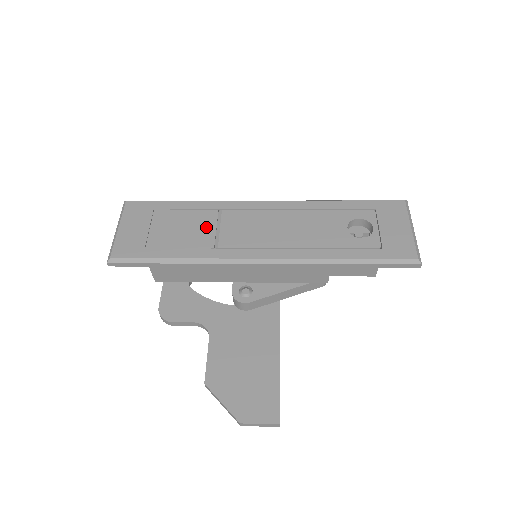
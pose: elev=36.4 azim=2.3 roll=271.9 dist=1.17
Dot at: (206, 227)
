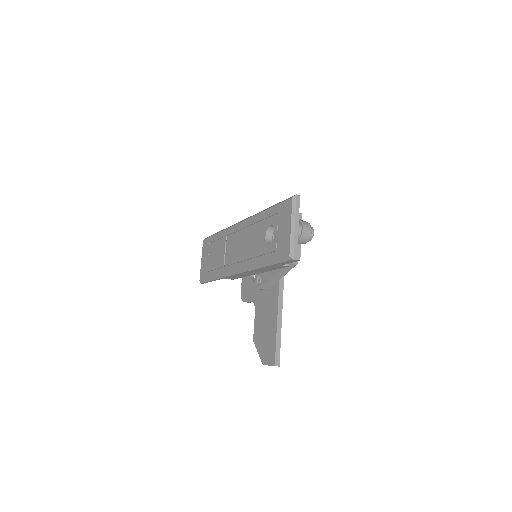
Dot at: (222, 252)
